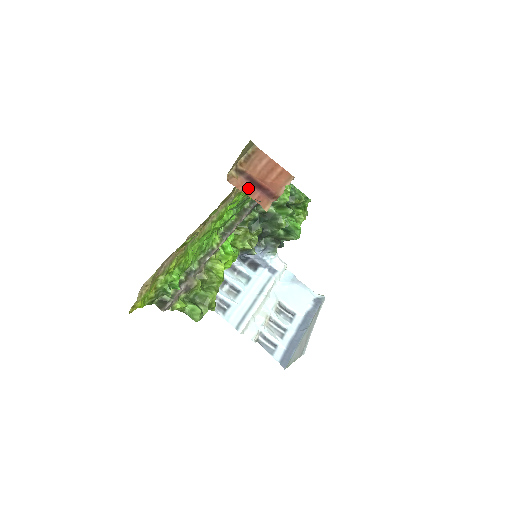
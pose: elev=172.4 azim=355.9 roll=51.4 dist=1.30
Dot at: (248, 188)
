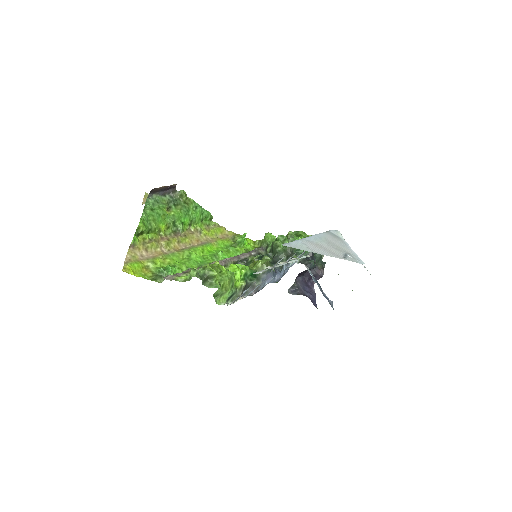
Dot at: (149, 198)
